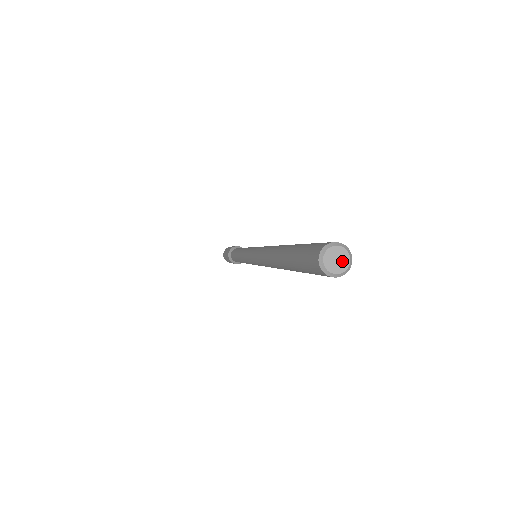
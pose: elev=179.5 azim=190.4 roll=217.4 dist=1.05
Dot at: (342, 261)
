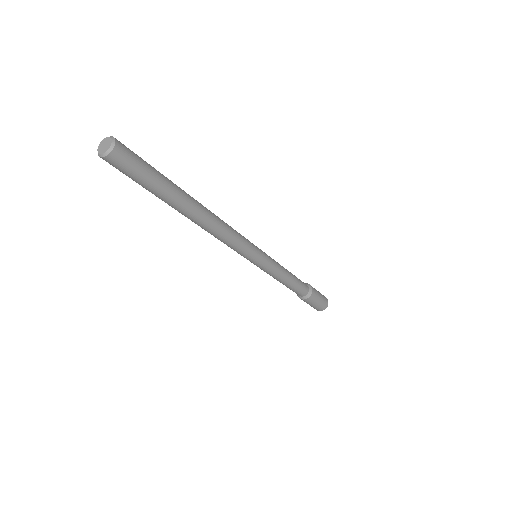
Dot at: (106, 148)
